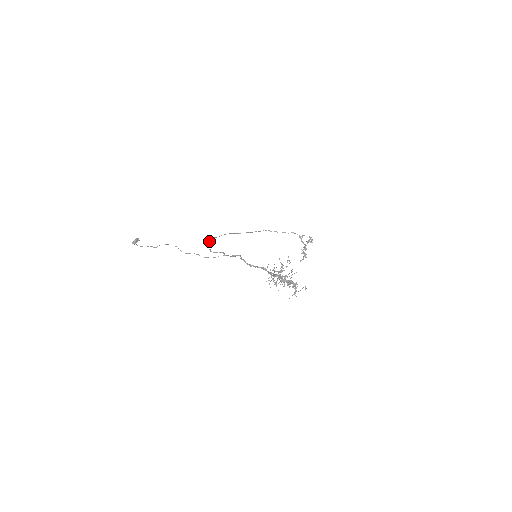
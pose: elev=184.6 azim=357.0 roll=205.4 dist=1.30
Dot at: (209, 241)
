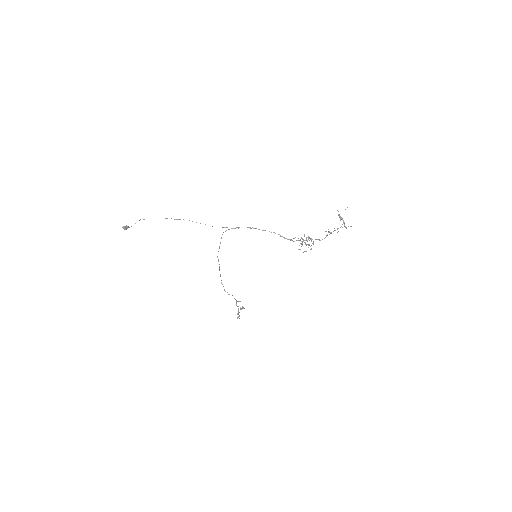
Dot at: (226, 230)
